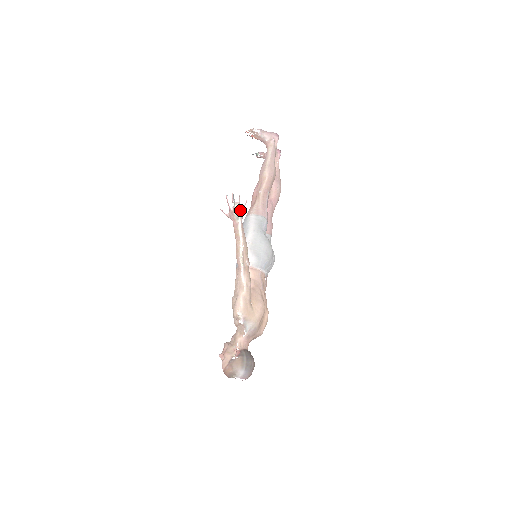
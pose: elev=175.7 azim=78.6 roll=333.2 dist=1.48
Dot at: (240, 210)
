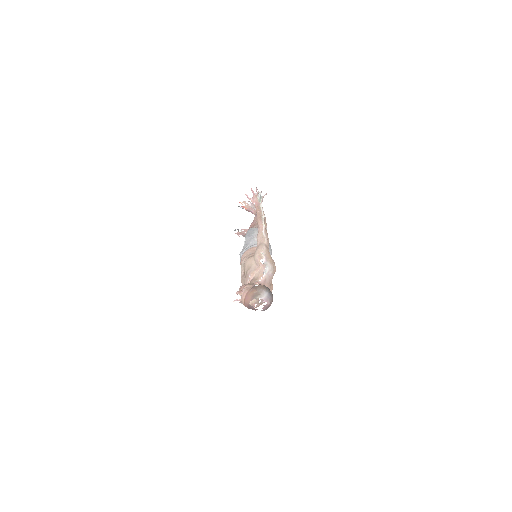
Dot at: (262, 196)
